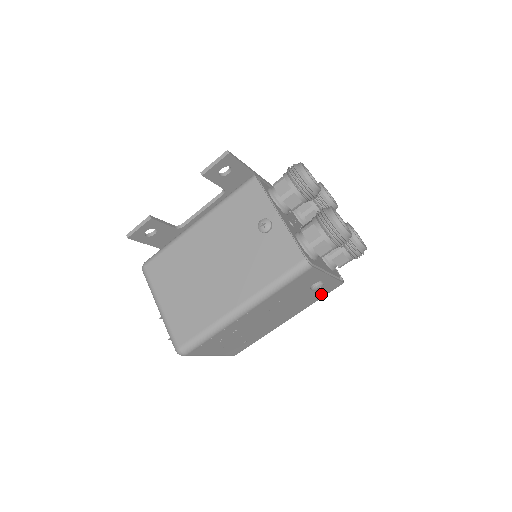
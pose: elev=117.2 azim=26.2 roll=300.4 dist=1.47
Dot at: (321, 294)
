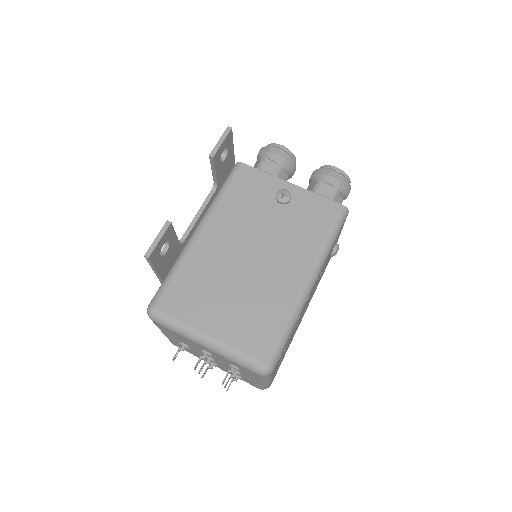
Dot at: occluded
